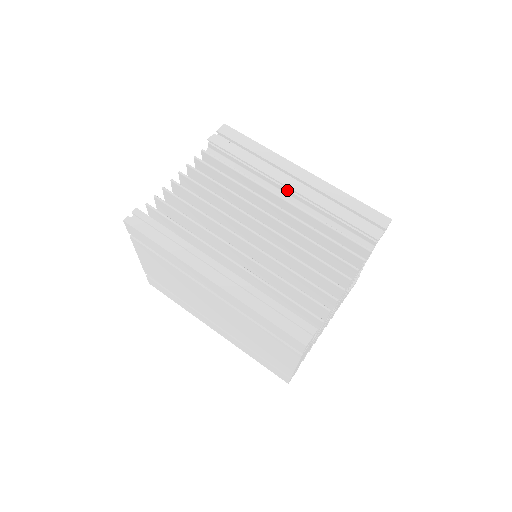
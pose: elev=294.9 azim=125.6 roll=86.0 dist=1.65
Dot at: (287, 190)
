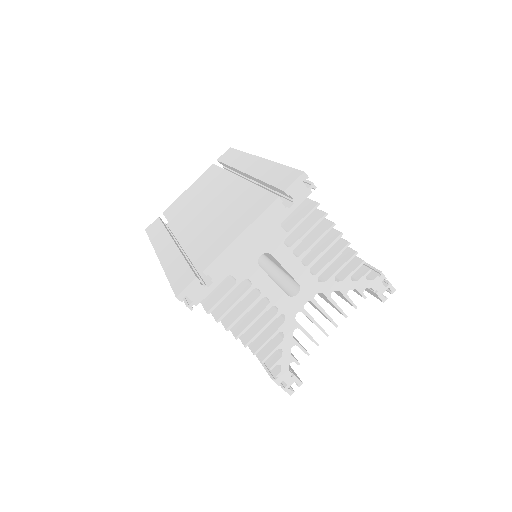
Dot at: occluded
